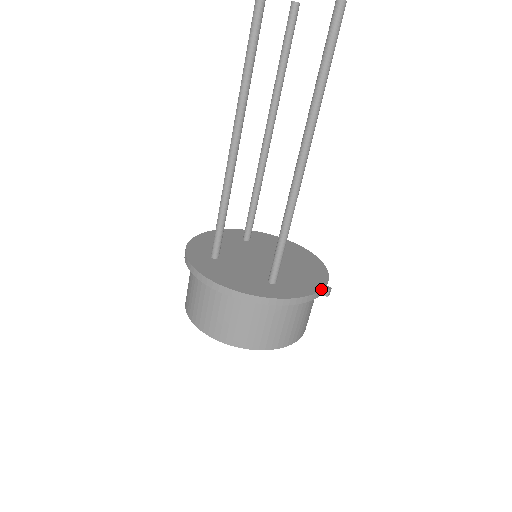
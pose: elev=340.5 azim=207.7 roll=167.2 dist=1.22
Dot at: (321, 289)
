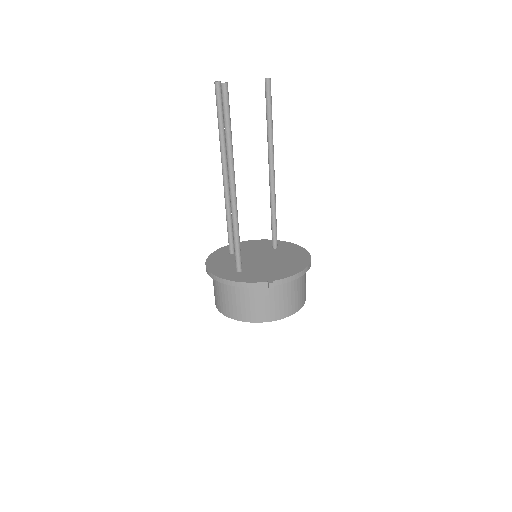
Dot at: (264, 281)
